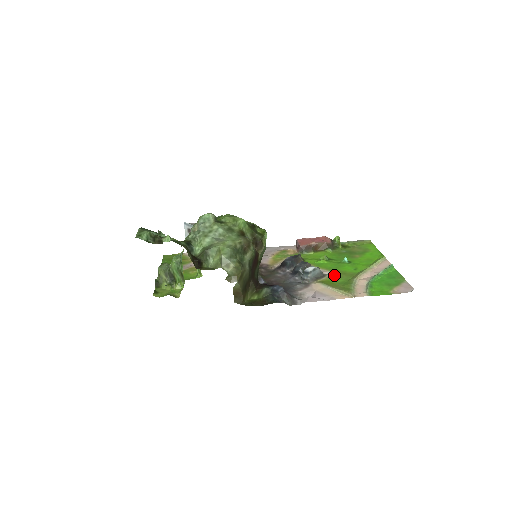
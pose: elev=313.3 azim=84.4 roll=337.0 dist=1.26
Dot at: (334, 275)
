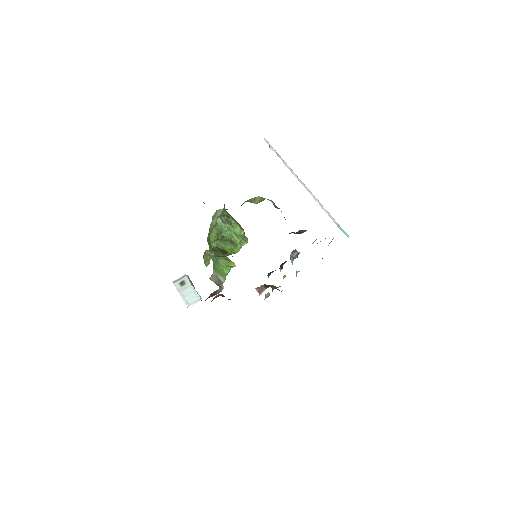
Dot at: occluded
